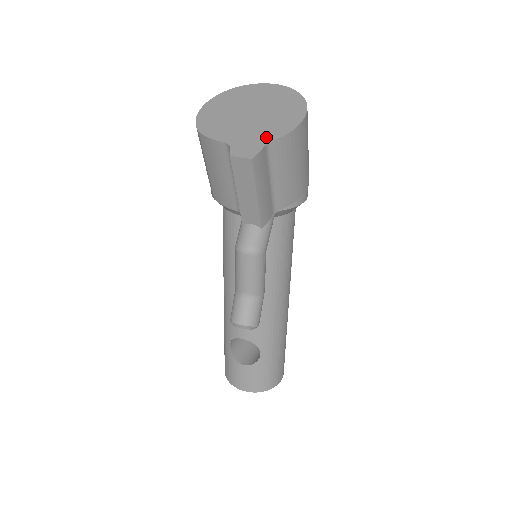
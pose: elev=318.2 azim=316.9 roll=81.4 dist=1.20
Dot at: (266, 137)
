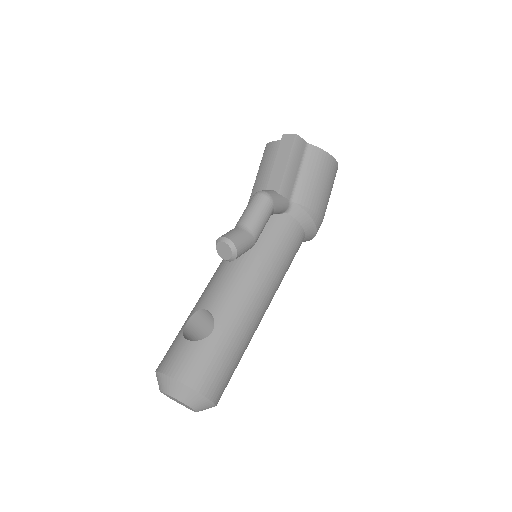
Dot at: (308, 145)
